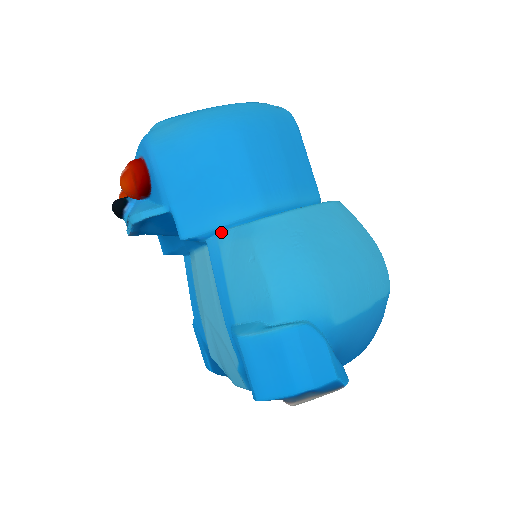
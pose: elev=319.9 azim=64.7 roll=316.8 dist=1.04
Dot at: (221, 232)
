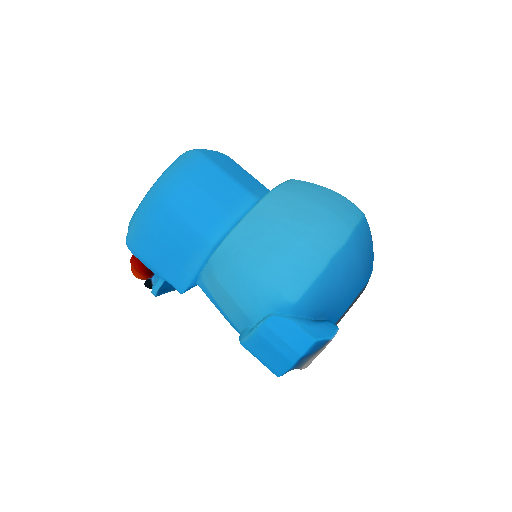
Dot at: (200, 275)
